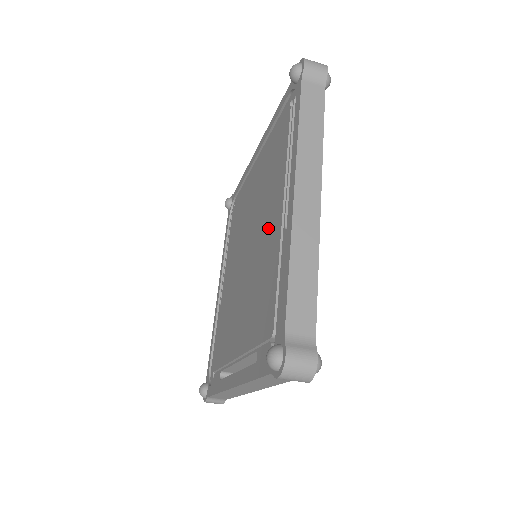
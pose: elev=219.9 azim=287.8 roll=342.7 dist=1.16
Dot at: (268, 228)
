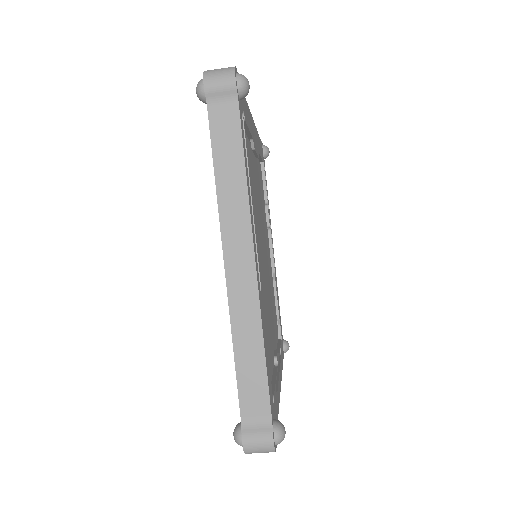
Dot at: occluded
